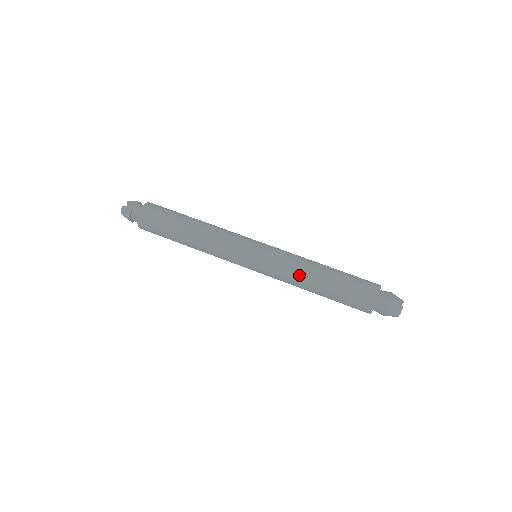
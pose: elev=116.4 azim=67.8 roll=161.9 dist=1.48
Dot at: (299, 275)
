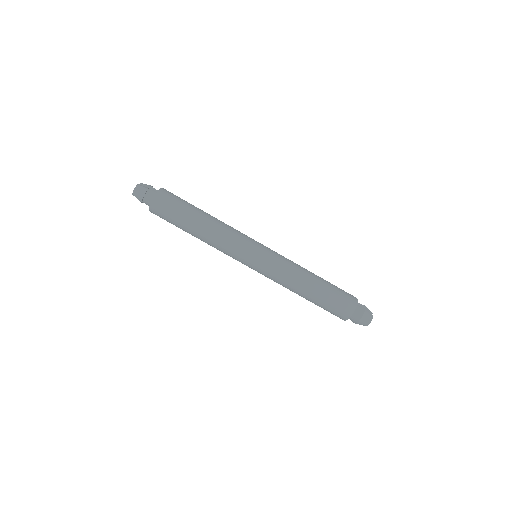
Dot at: (297, 275)
